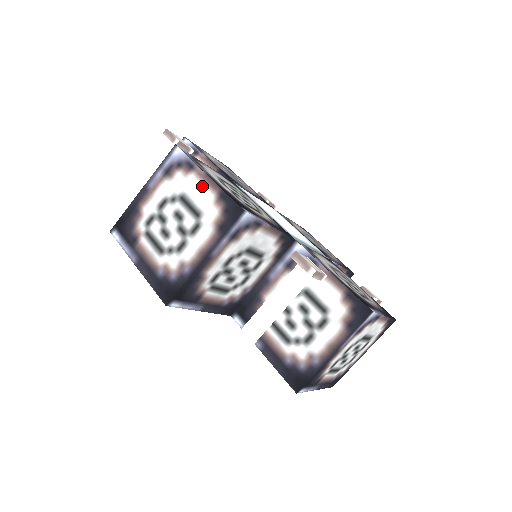
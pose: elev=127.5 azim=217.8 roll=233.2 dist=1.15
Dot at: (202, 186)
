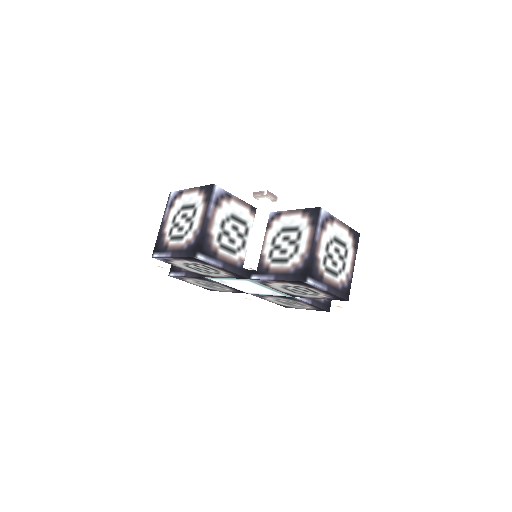
Dot at: (190, 194)
